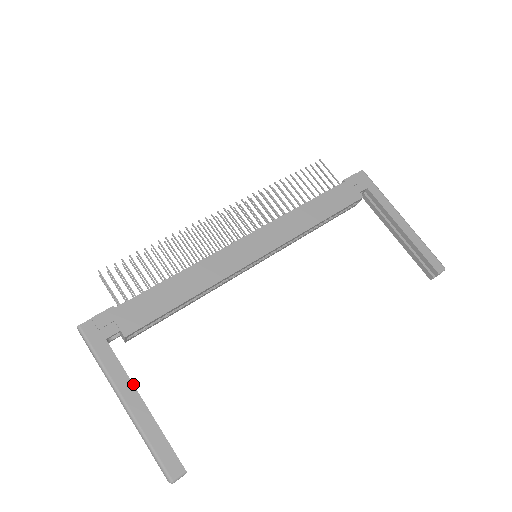
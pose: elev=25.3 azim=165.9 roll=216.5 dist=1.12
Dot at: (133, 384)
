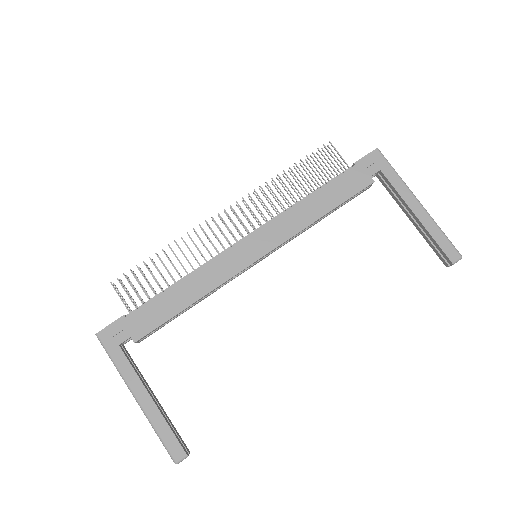
Dot at: (143, 383)
